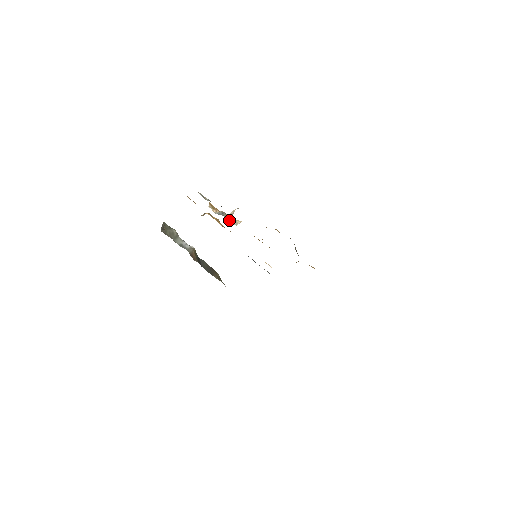
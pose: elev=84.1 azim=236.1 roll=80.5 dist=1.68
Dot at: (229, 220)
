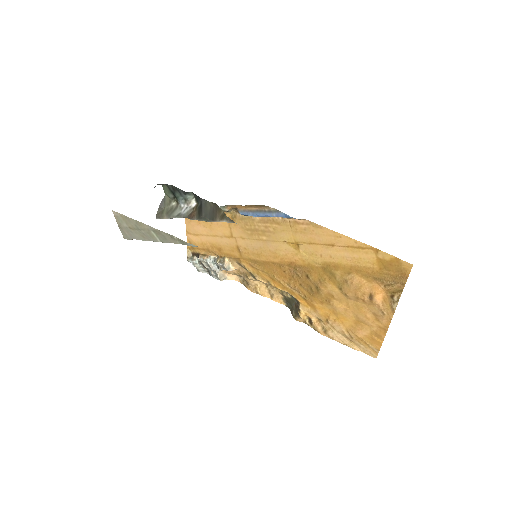
Dot at: (221, 261)
